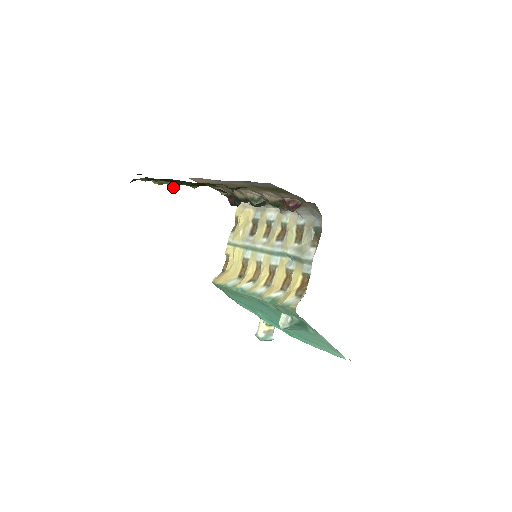
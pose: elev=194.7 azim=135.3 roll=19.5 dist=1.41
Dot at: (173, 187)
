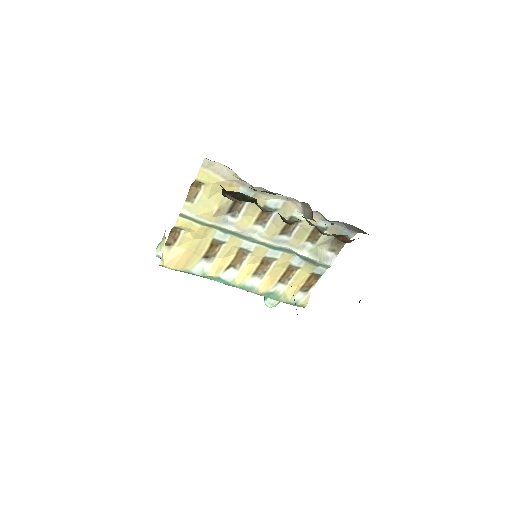
Dot at: occluded
